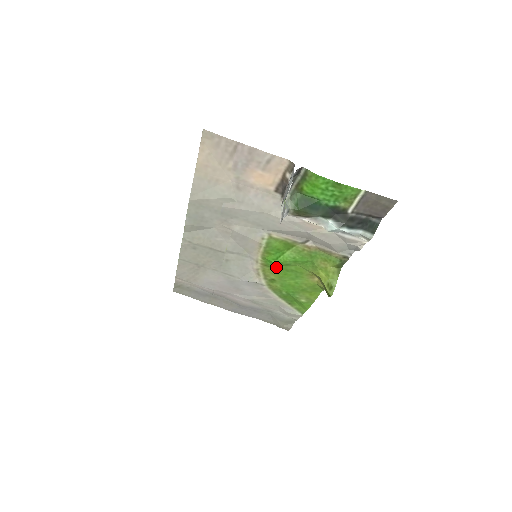
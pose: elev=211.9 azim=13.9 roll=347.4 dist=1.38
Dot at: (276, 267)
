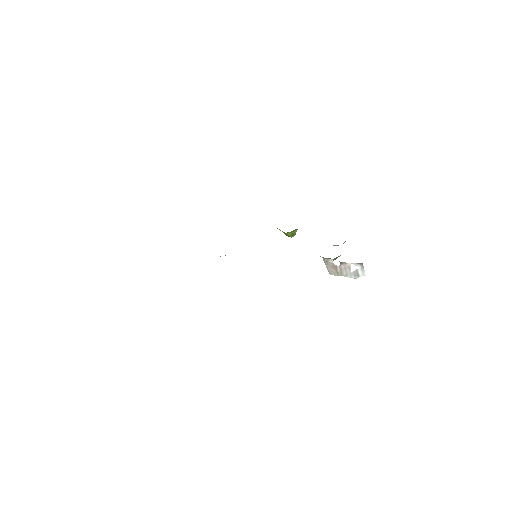
Dot at: occluded
